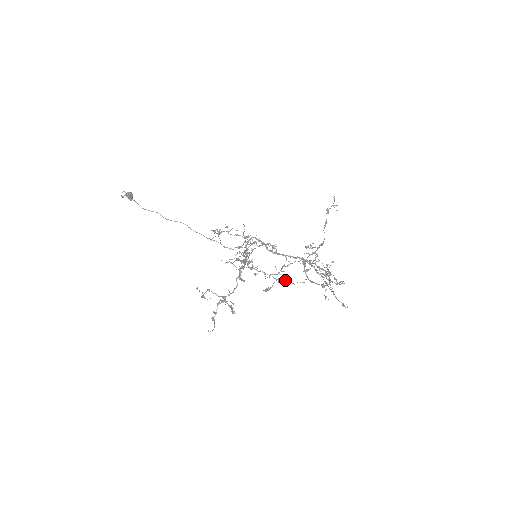
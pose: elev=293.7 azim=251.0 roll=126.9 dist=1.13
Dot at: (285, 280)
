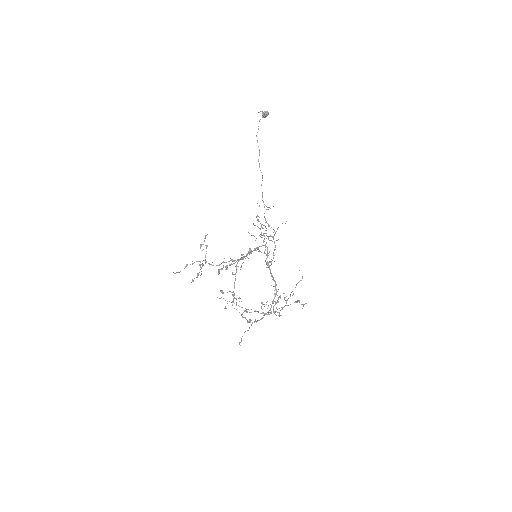
Dot at: (236, 298)
